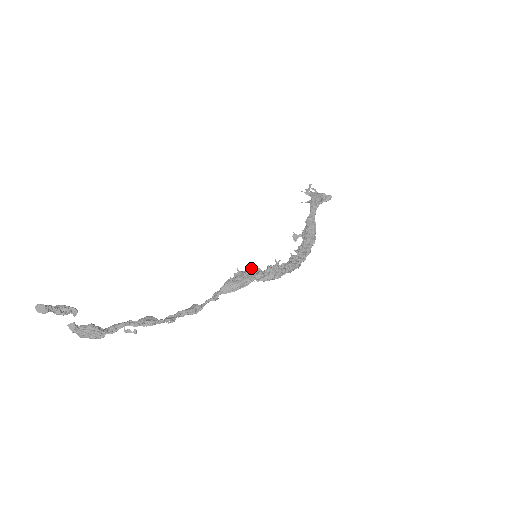
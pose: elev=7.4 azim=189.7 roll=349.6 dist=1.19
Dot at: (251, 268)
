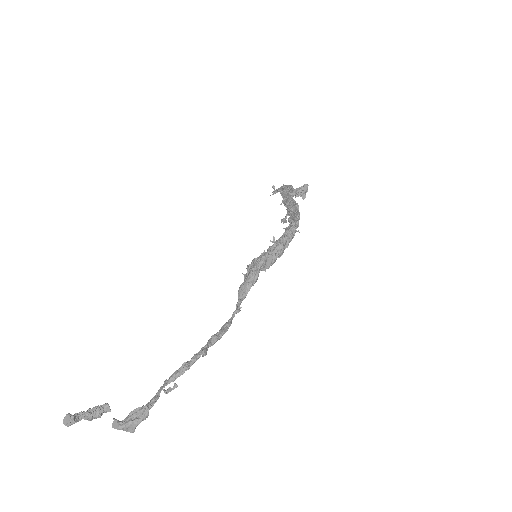
Dot at: (251, 262)
